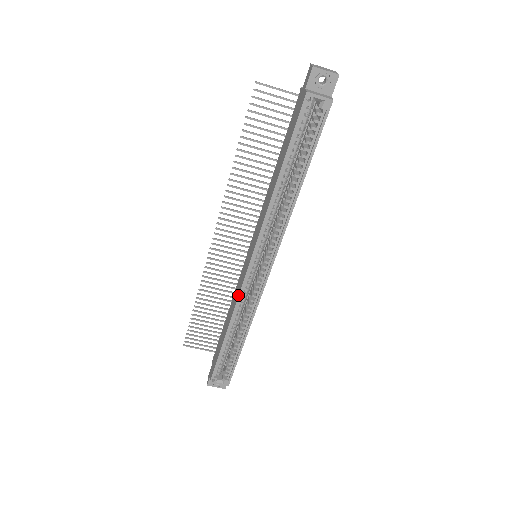
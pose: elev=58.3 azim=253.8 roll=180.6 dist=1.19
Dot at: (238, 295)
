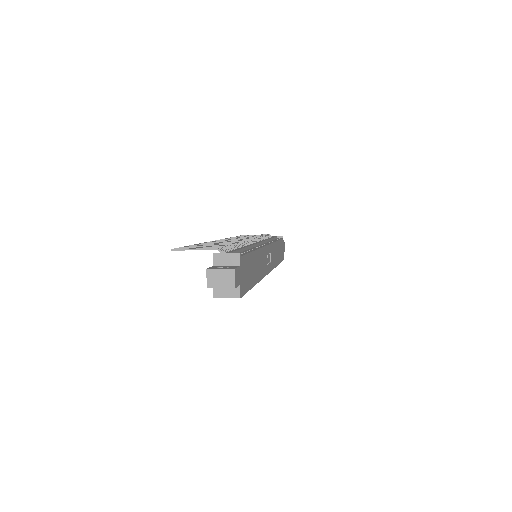
Dot at: occluded
